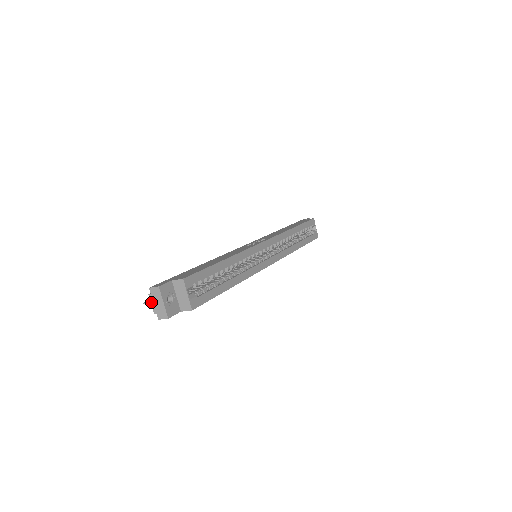
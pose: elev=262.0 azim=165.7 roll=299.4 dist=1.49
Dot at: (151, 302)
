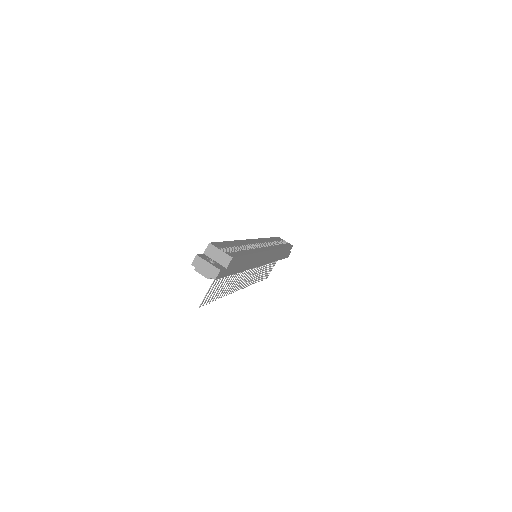
Dot at: (200, 273)
